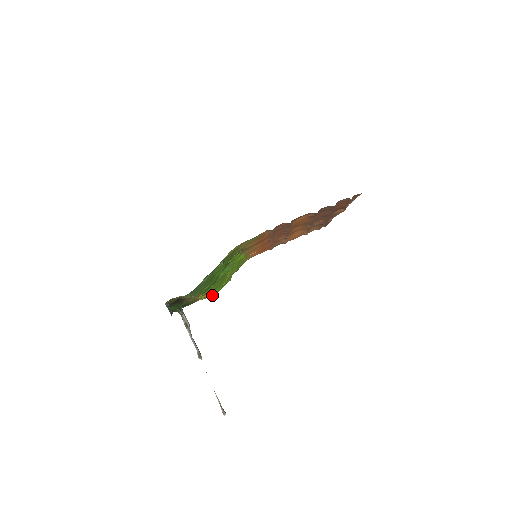
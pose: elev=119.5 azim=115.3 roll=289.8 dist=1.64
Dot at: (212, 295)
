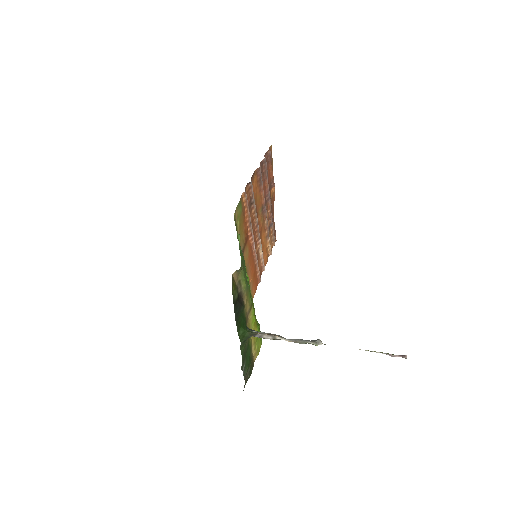
Dot at: (260, 345)
